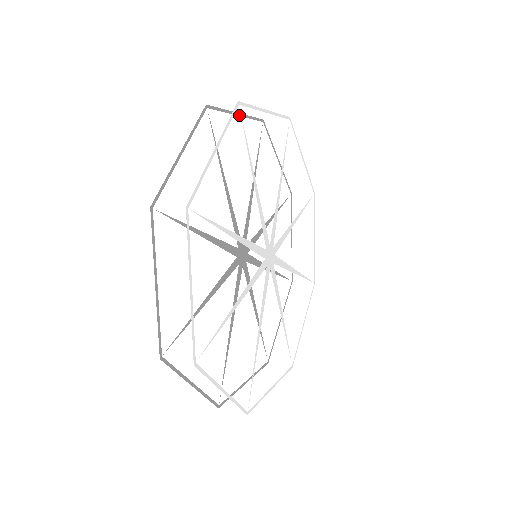
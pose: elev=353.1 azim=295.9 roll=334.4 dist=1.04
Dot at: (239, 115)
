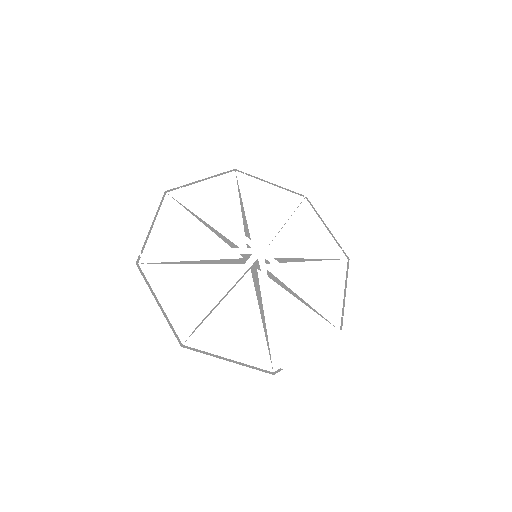
Dot at: (203, 180)
